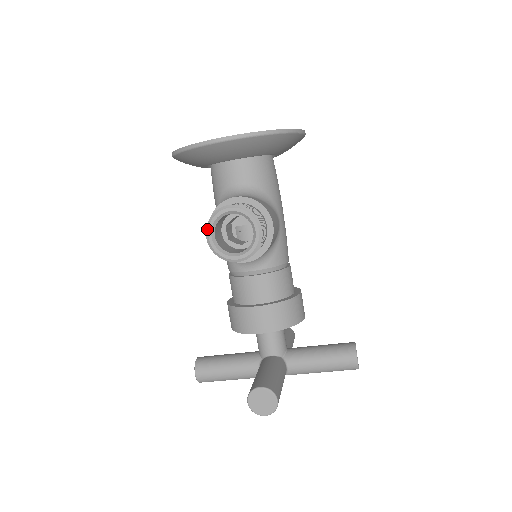
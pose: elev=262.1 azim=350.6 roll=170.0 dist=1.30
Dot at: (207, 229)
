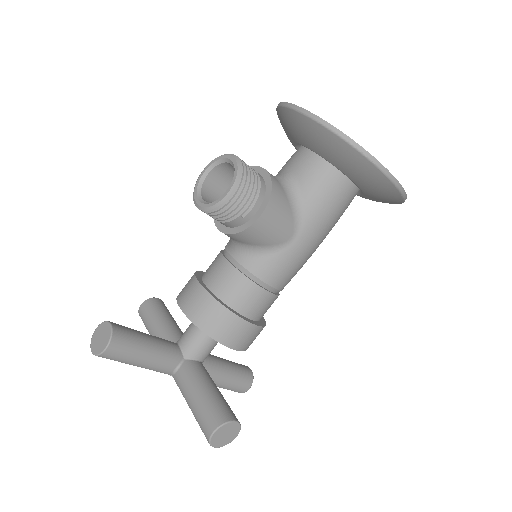
Dot at: (209, 163)
